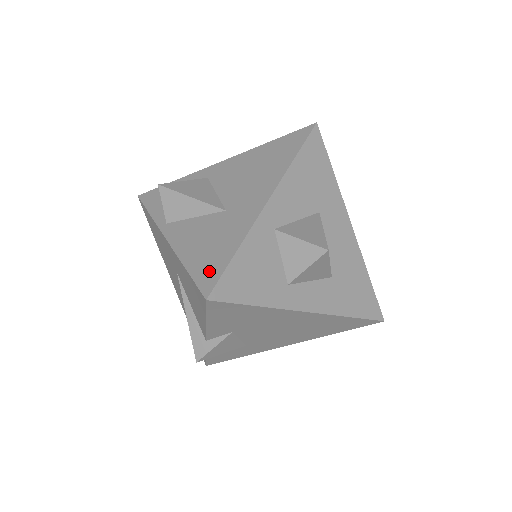
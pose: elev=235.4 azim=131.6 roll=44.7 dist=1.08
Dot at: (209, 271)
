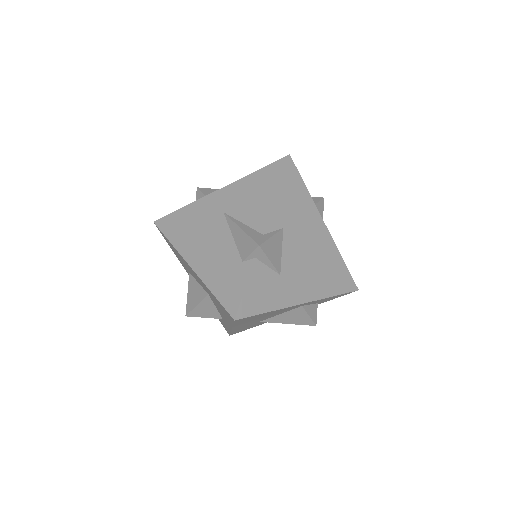
Dot at: occluded
